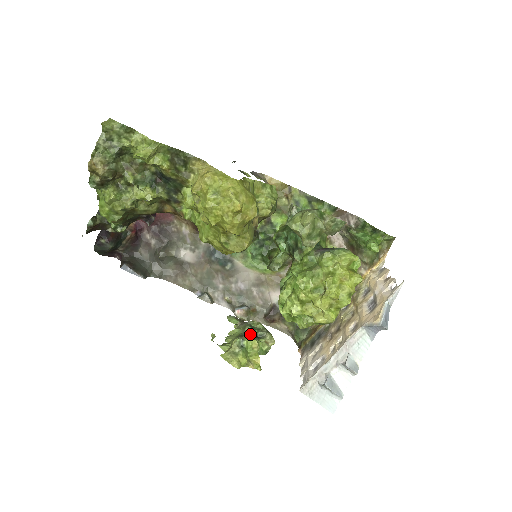
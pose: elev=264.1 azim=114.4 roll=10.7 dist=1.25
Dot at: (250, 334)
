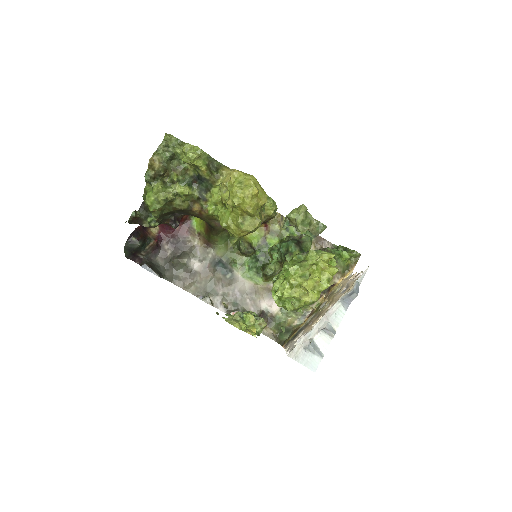
Dot at: occluded
